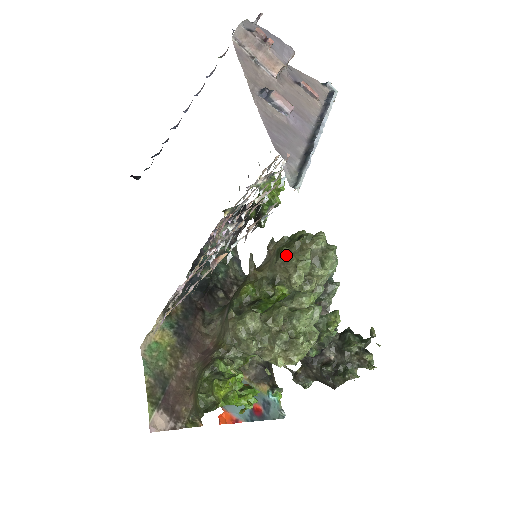
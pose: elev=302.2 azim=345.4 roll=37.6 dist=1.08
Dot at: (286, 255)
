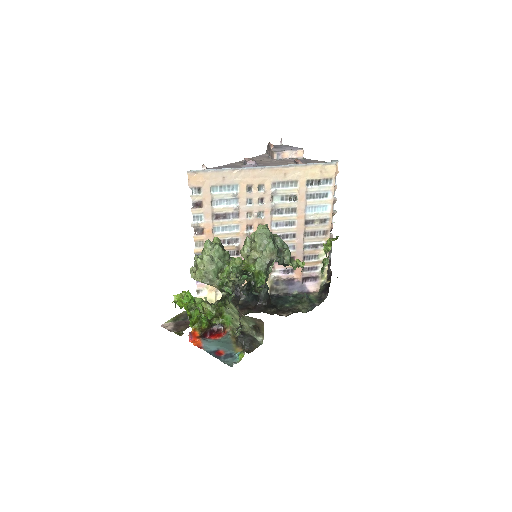
Dot at: occluded
